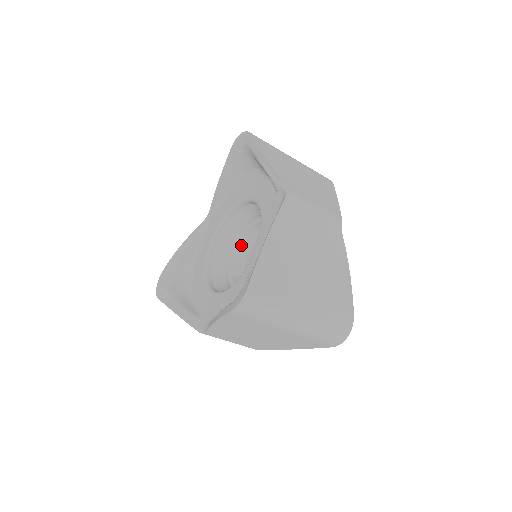
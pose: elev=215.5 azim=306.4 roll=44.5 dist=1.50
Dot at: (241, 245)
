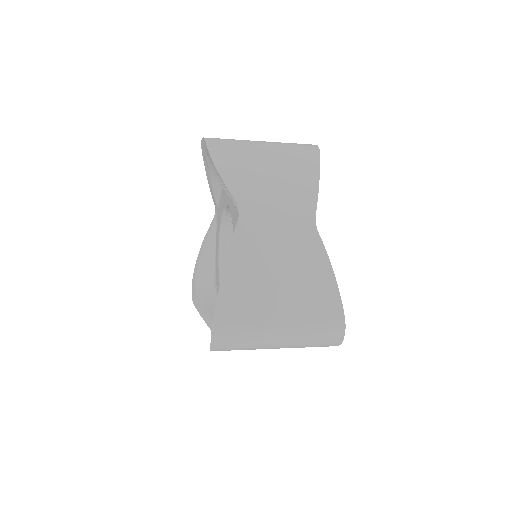
Dot at: occluded
